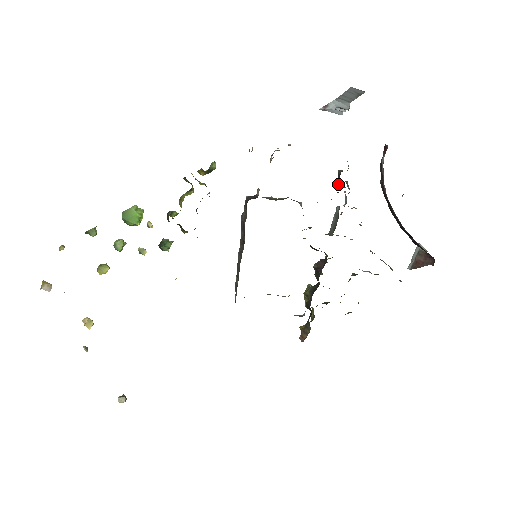
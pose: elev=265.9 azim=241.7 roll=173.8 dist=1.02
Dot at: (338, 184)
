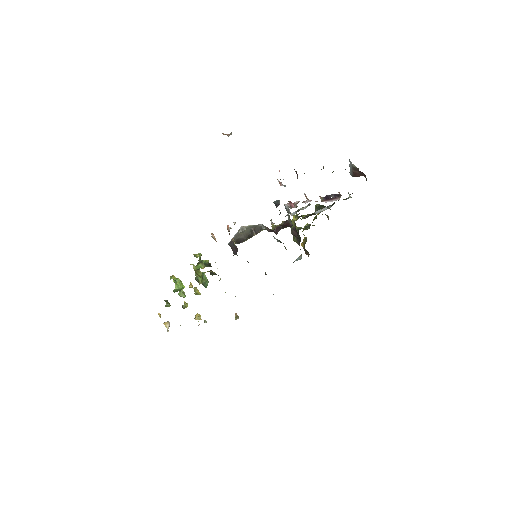
Dot at: (279, 210)
